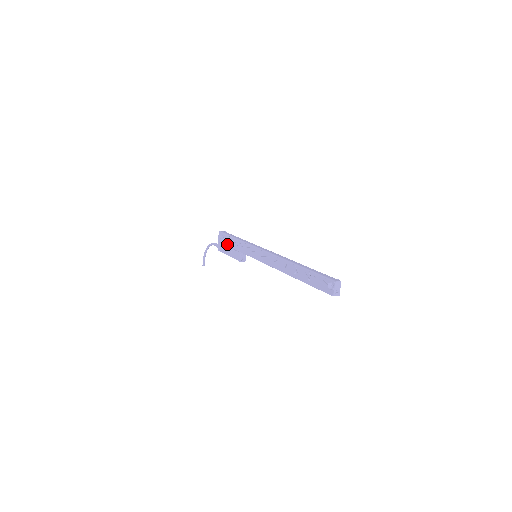
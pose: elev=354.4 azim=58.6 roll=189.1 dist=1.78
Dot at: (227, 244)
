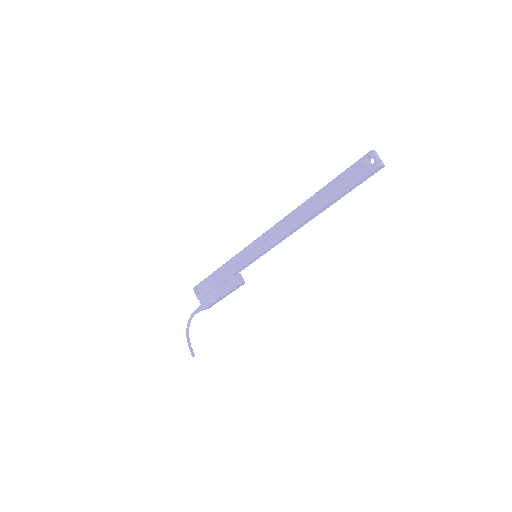
Dot at: (212, 287)
